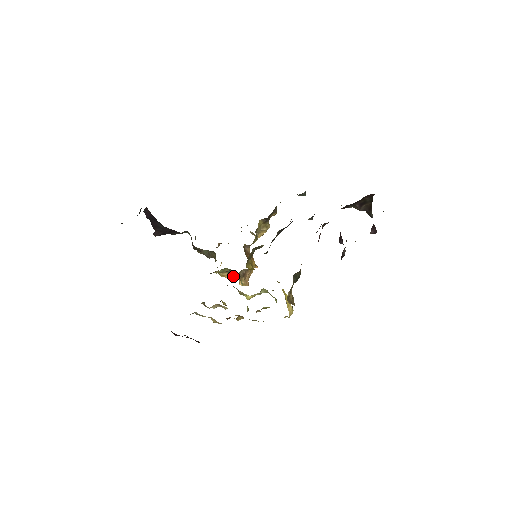
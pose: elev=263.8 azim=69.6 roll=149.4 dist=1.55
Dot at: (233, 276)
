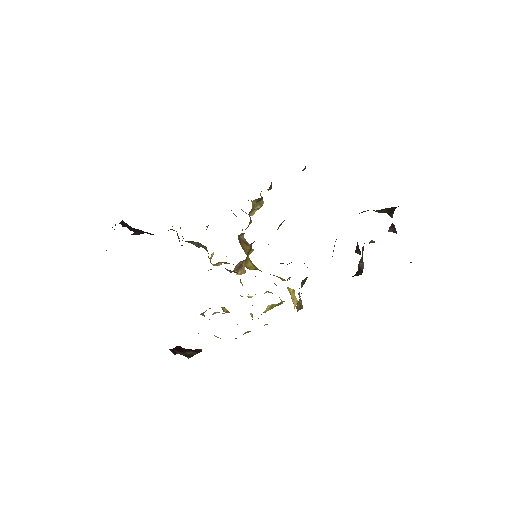
Dot at: (229, 271)
